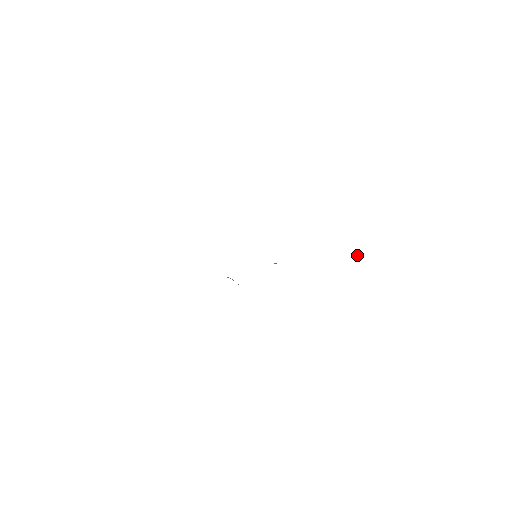
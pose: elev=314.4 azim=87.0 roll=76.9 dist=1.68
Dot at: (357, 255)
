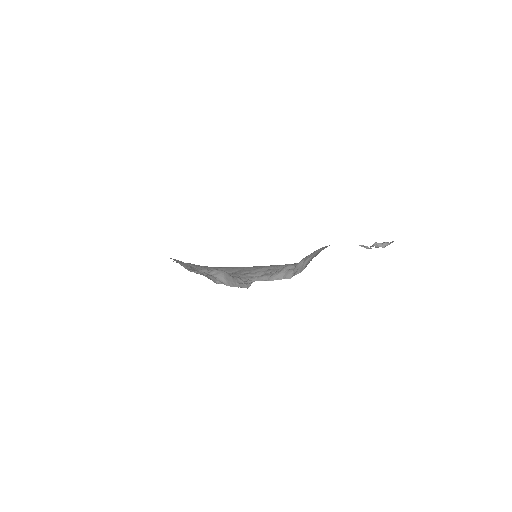
Dot at: (383, 243)
